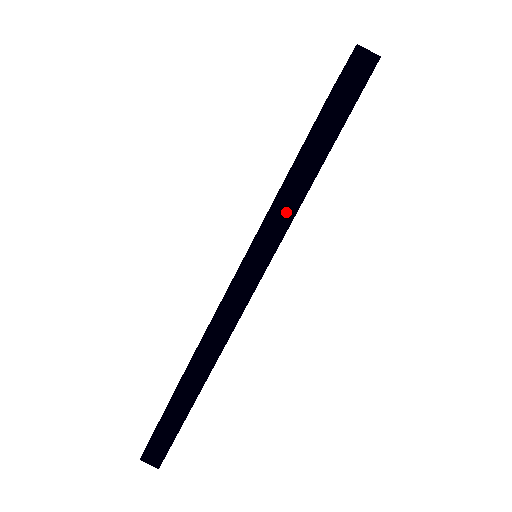
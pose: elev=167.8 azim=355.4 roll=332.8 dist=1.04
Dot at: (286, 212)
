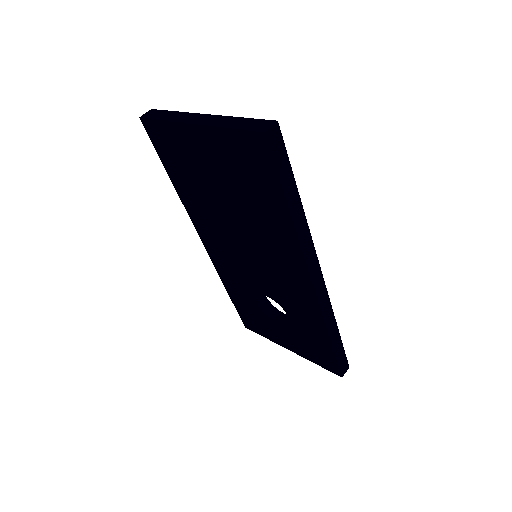
Dot at: (306, 235)
